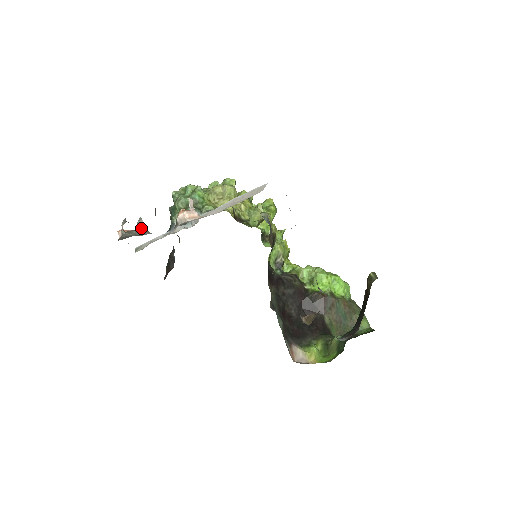
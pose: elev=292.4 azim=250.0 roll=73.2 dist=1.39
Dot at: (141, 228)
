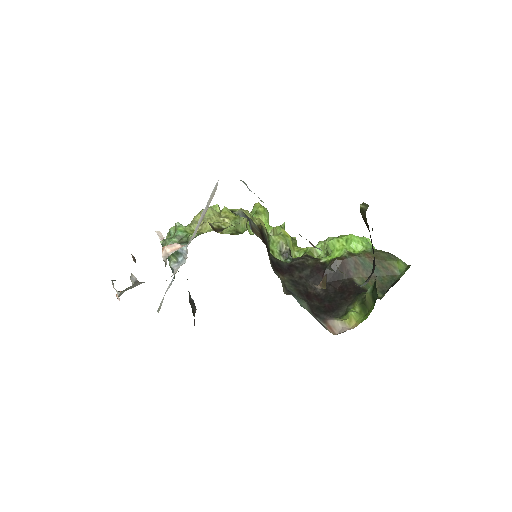
Dot at: (134, 282)
